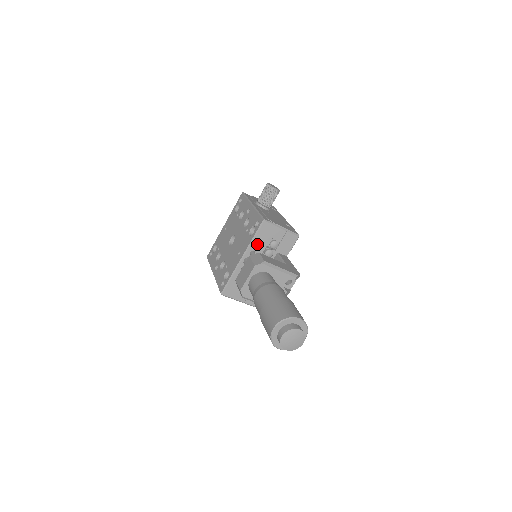
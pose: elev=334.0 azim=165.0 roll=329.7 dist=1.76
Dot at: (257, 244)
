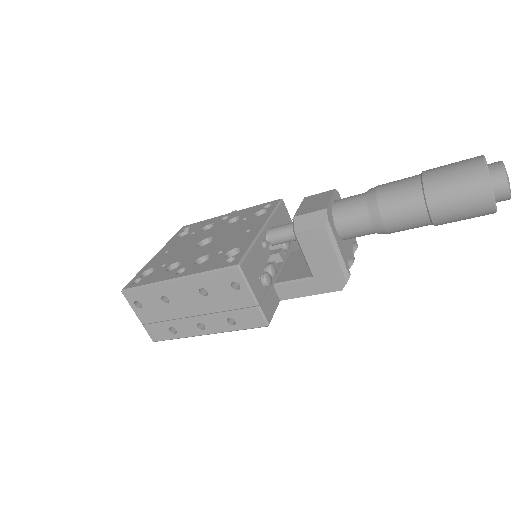
Dot at: (276, 222)
